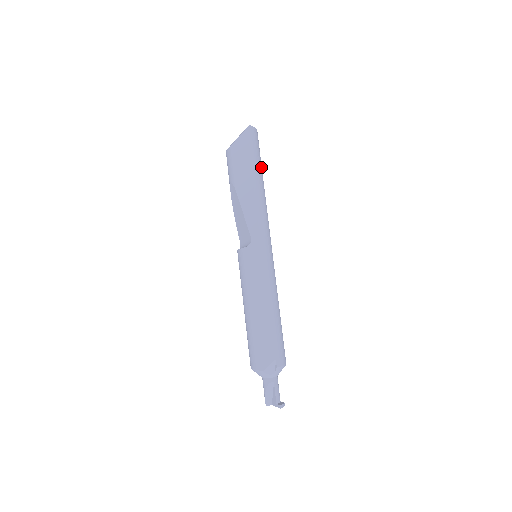
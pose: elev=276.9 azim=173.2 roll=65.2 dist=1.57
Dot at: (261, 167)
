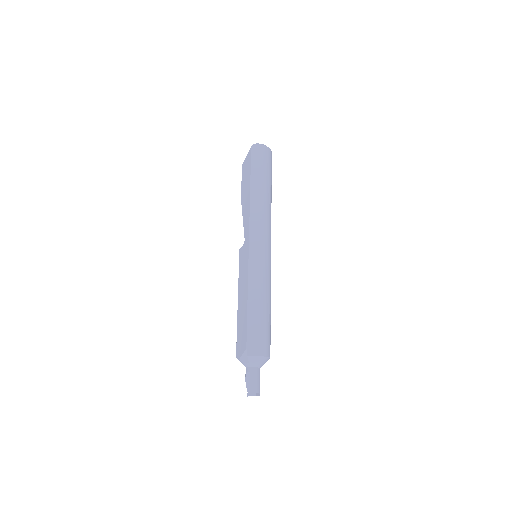
Dot at: (264, 177)
